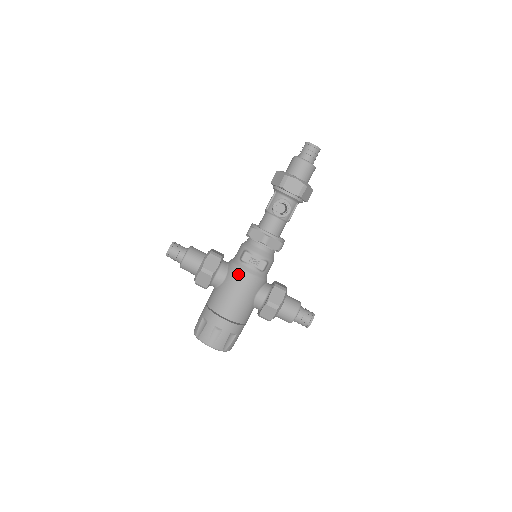
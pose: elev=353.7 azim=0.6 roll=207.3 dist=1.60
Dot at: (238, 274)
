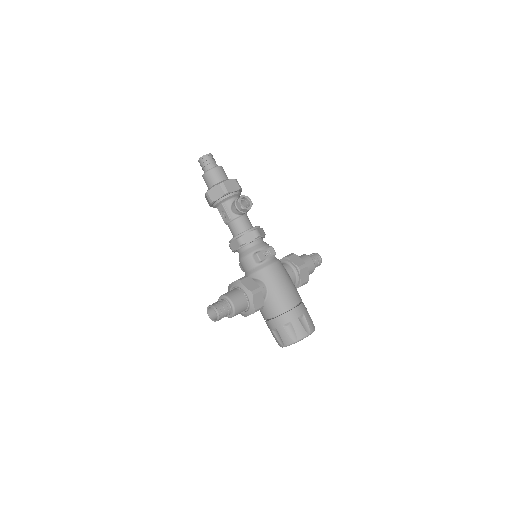
Dot at: (270, 271)
